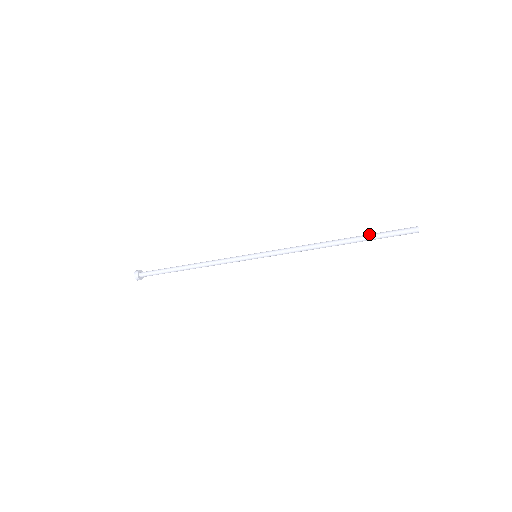
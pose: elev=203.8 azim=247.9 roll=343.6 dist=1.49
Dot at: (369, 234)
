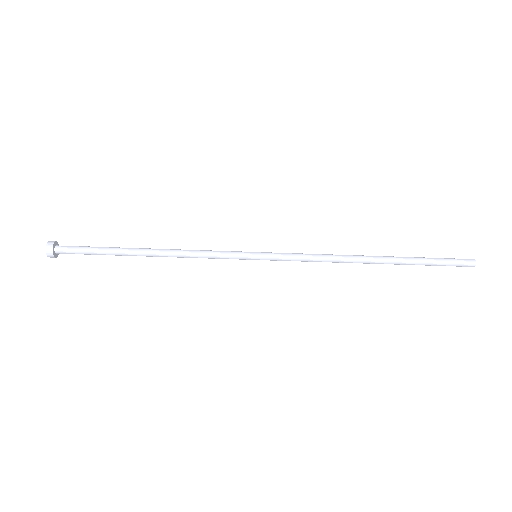
Dot at: (414, 257)
